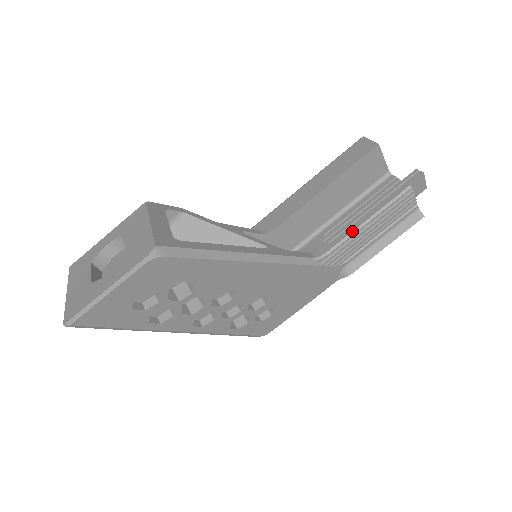
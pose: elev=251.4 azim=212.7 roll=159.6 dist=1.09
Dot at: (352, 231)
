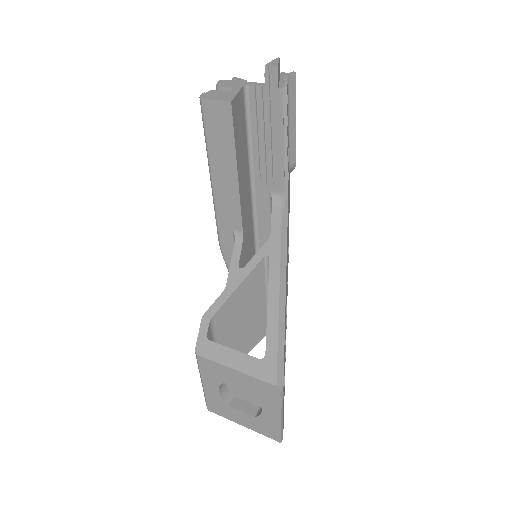
Dot at: (281, 163)
